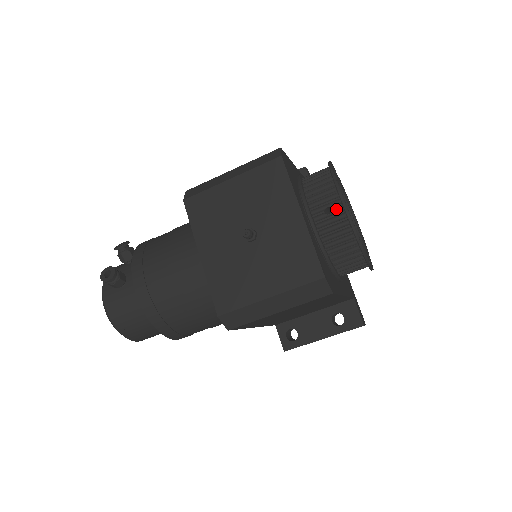
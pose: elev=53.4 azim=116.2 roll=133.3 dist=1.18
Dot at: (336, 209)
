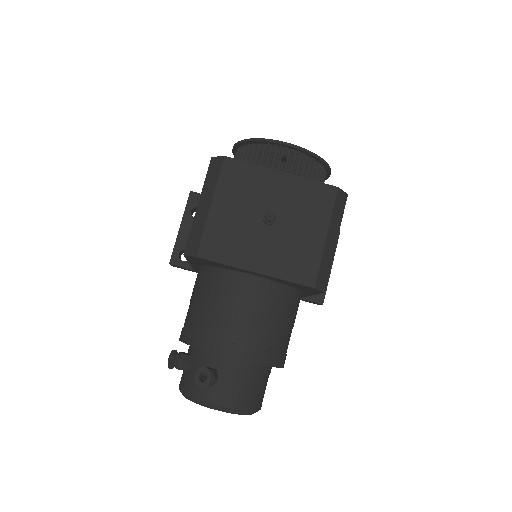
Dot at: (287, 154)
